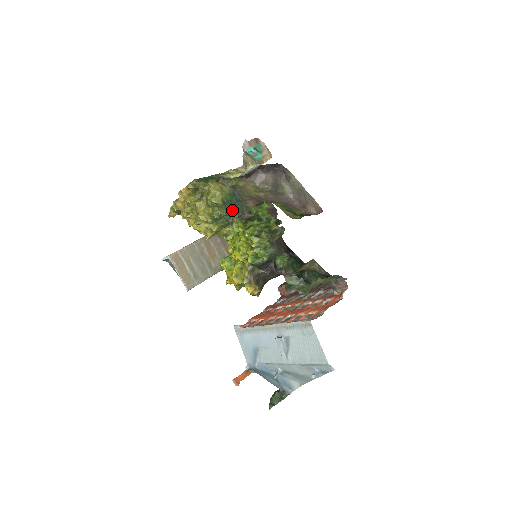
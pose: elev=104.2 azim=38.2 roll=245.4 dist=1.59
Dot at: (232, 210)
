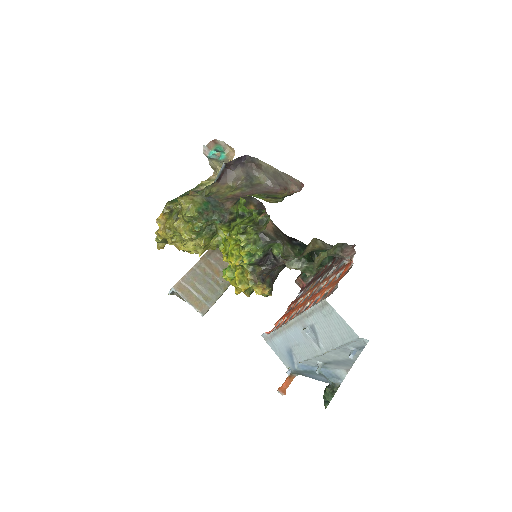
Dot at: (211, 218)
